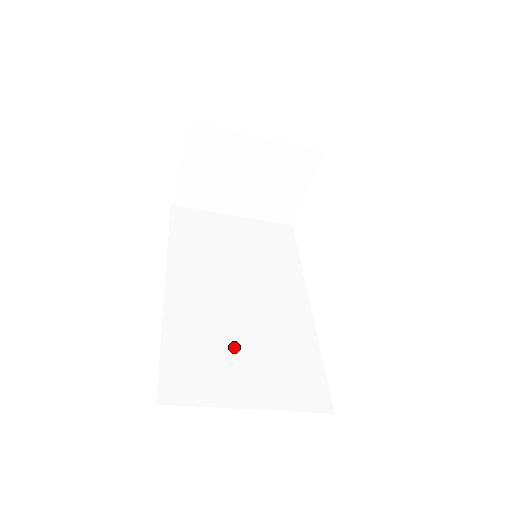
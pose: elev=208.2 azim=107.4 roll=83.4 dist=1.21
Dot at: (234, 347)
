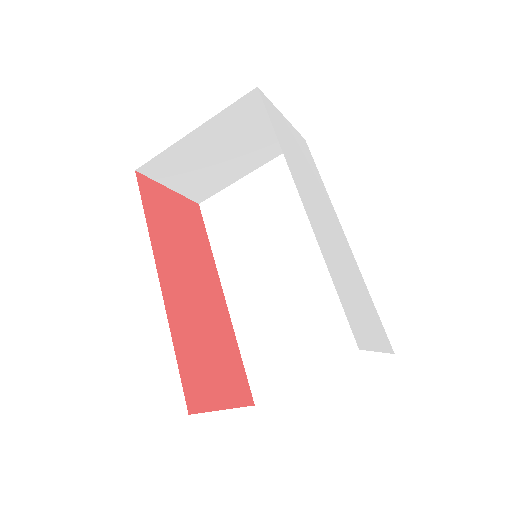
Dot at: (292, 328)
